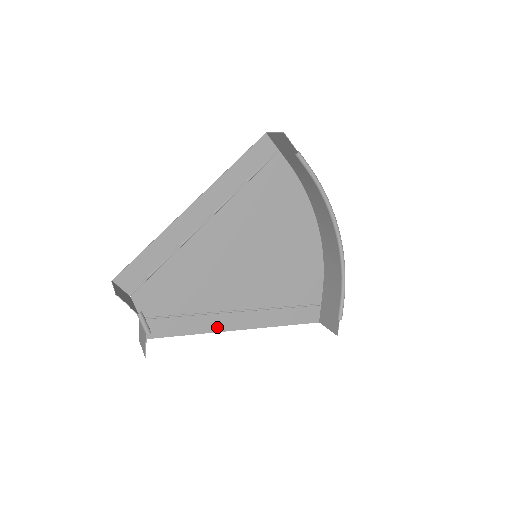
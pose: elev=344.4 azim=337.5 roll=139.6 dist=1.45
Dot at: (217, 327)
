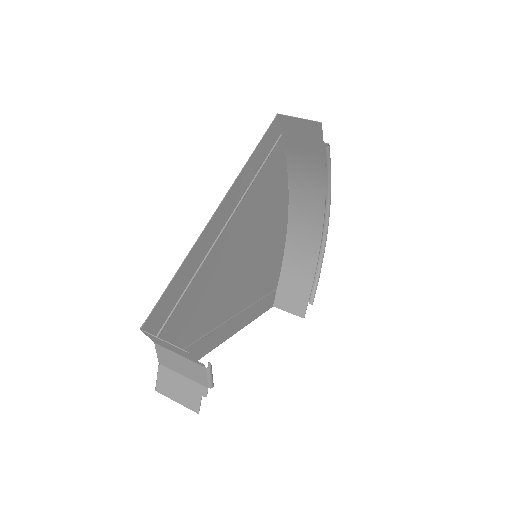
Dot at: (215, 343)
